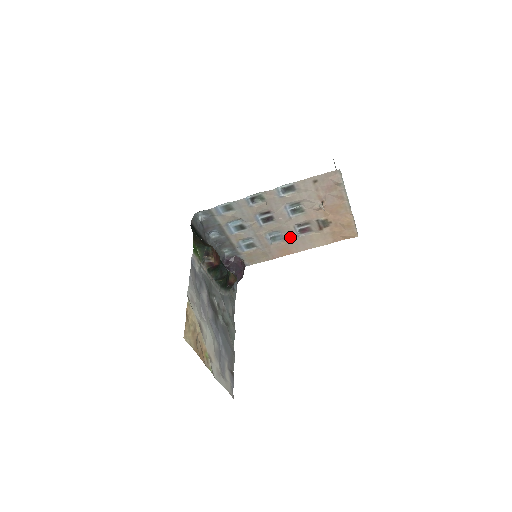
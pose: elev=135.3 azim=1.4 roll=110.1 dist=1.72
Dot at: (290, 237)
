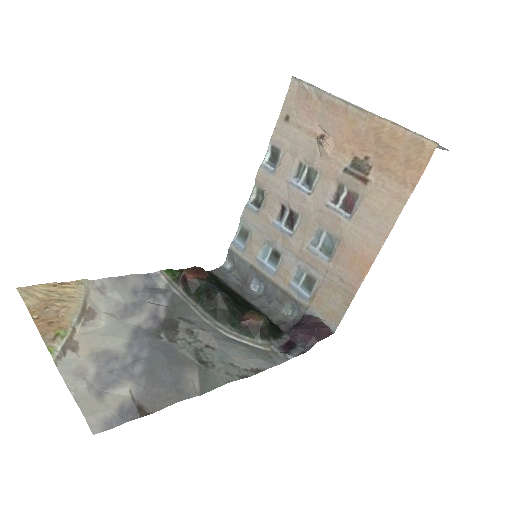
Dot at: (340, 229)
